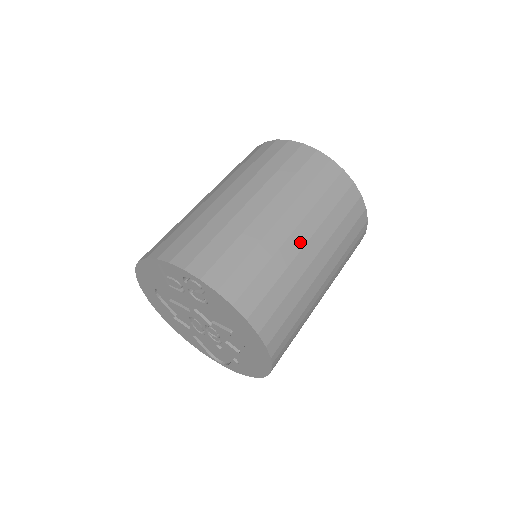
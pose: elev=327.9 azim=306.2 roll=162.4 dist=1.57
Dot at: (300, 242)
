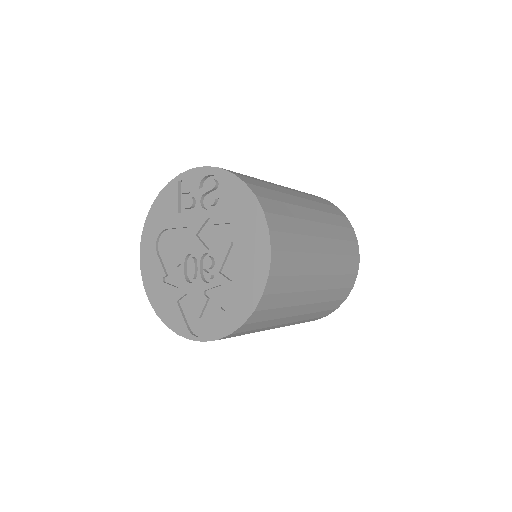
Dot at: (304, 204)
